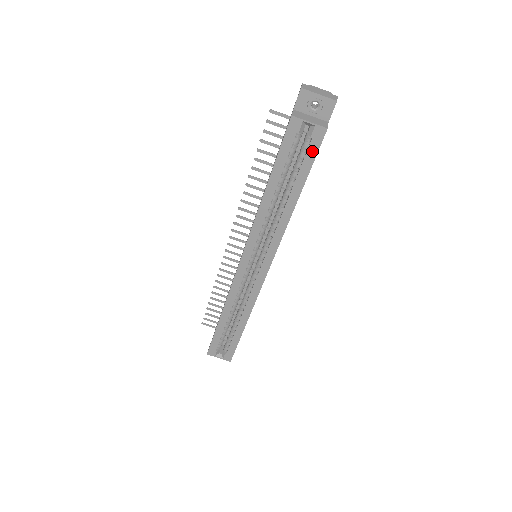
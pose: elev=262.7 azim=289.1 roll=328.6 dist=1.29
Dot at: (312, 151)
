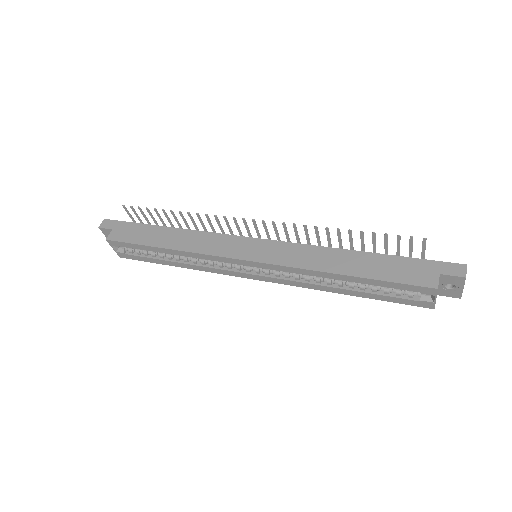
Dot at: (406, 301)
